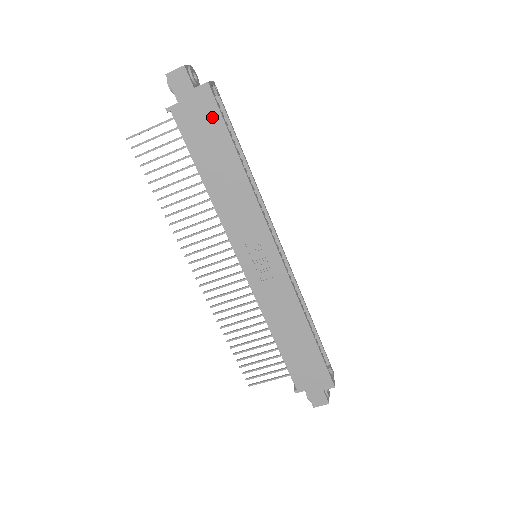
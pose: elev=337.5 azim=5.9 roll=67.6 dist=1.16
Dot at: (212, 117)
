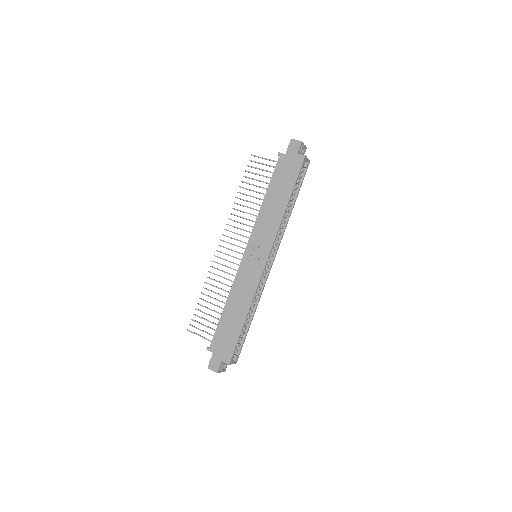
Dot at: (294, 171)
